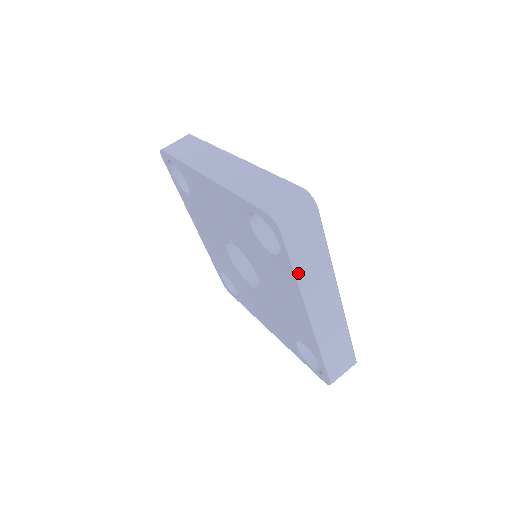
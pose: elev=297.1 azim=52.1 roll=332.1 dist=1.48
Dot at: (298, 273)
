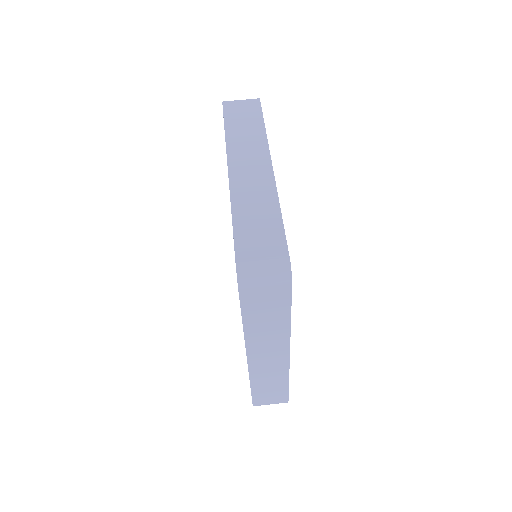
Dot at: (247, 324)
